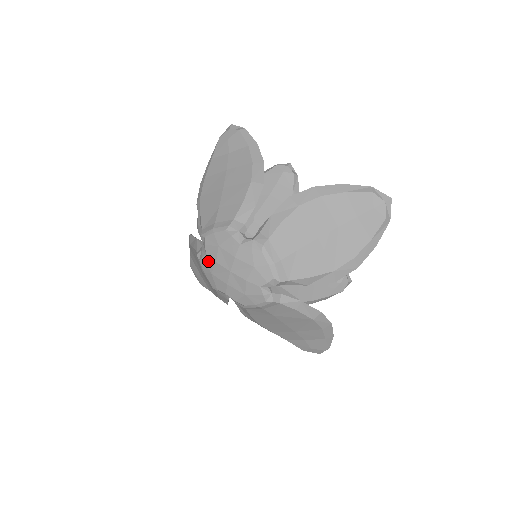
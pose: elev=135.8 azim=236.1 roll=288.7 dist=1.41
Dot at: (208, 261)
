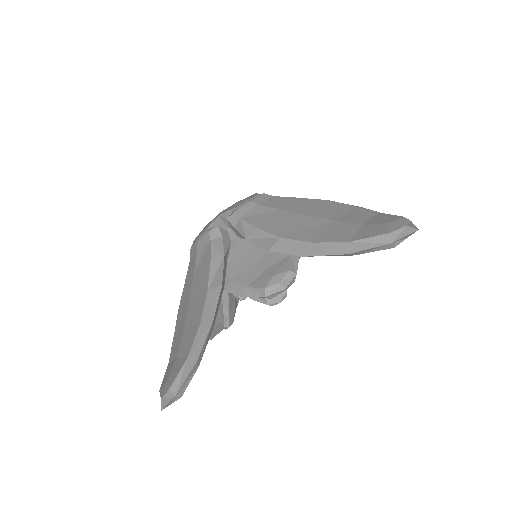
Dot at: occluded
